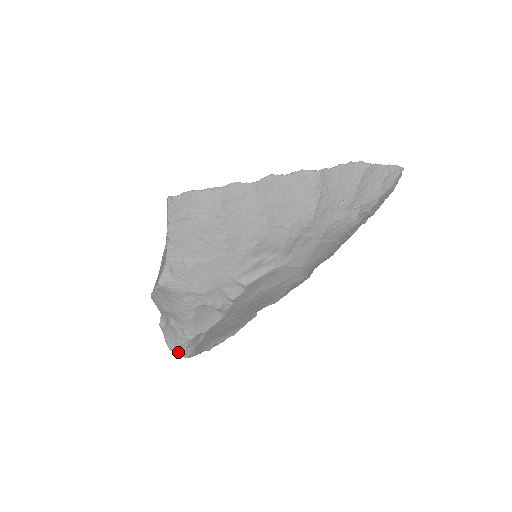
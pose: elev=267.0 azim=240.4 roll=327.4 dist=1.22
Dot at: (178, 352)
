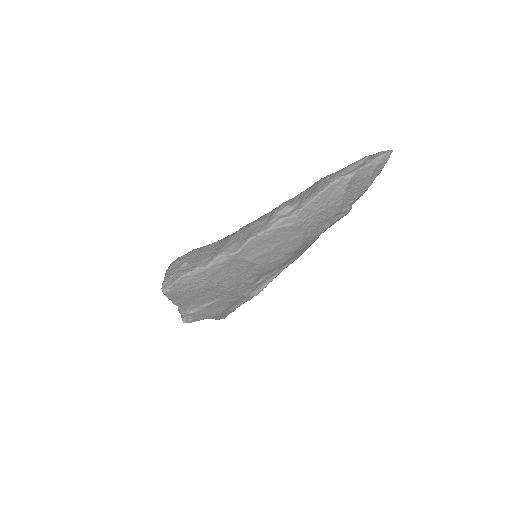
Dot at: occluded
